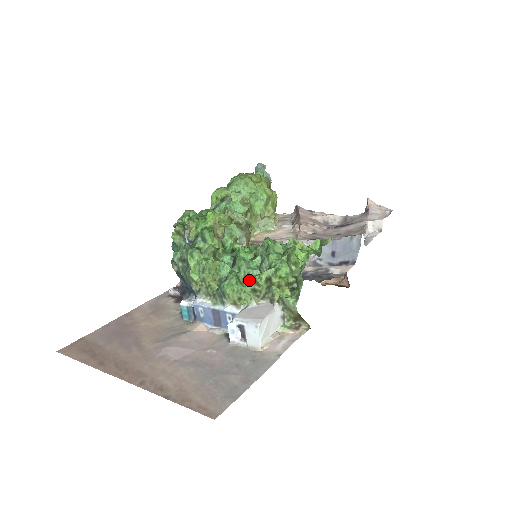
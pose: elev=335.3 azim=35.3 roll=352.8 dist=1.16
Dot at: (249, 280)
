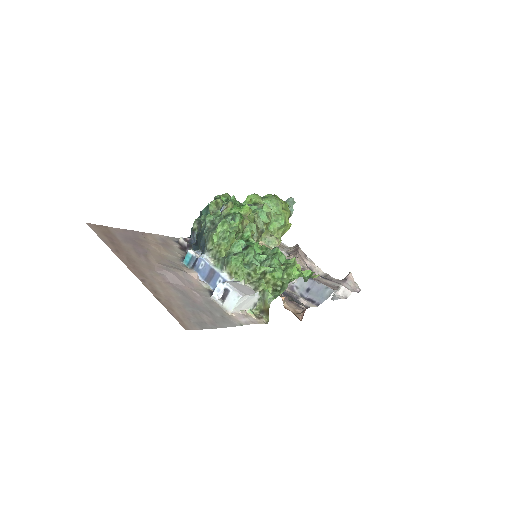
Dot at: (251, 265)
